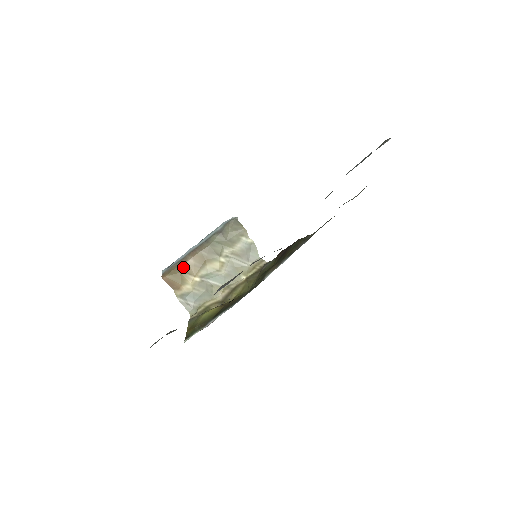
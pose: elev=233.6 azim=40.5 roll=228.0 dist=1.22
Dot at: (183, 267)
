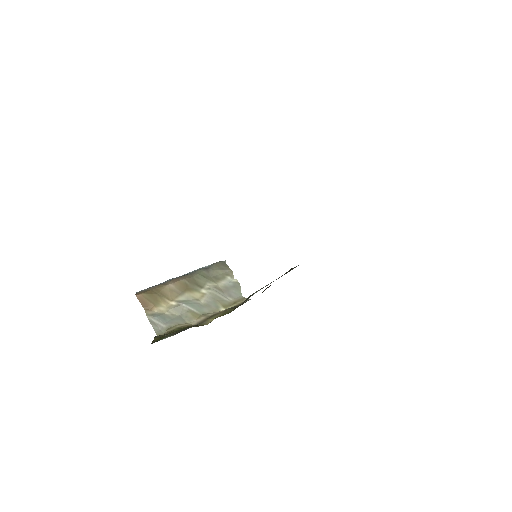
Dot at: (162, 289)
